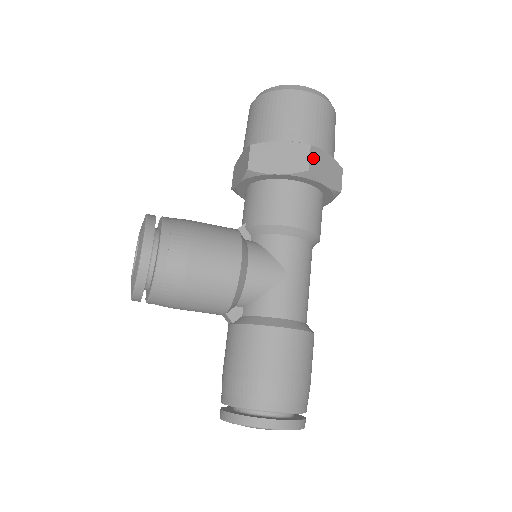
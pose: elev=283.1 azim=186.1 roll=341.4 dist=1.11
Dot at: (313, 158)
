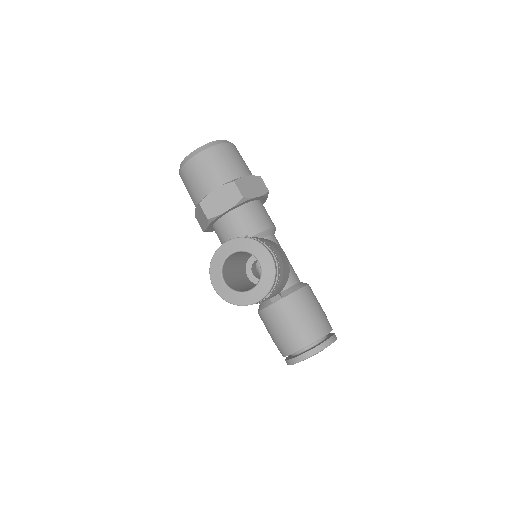
Dot at: occluded
